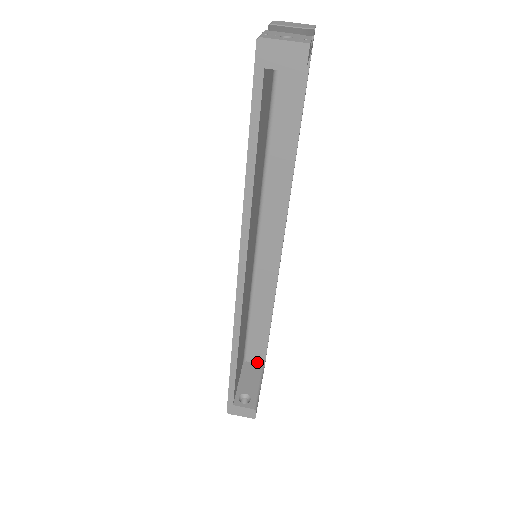
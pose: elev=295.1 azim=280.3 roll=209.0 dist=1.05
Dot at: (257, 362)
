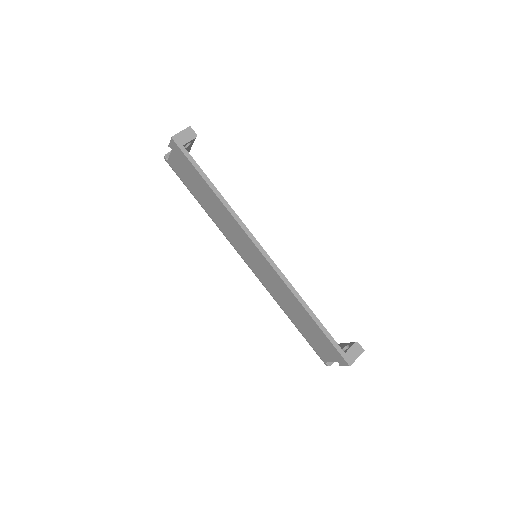
Dot at: occluded
